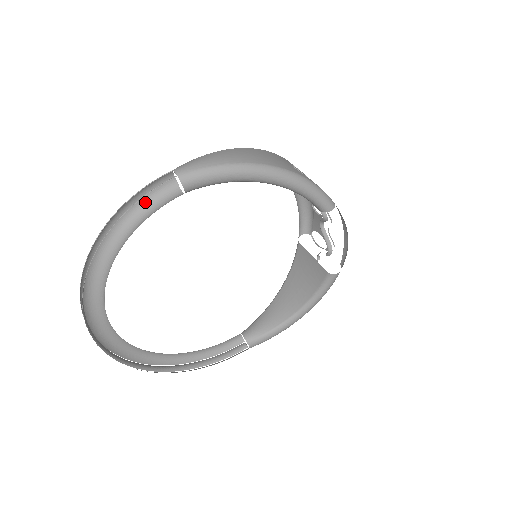
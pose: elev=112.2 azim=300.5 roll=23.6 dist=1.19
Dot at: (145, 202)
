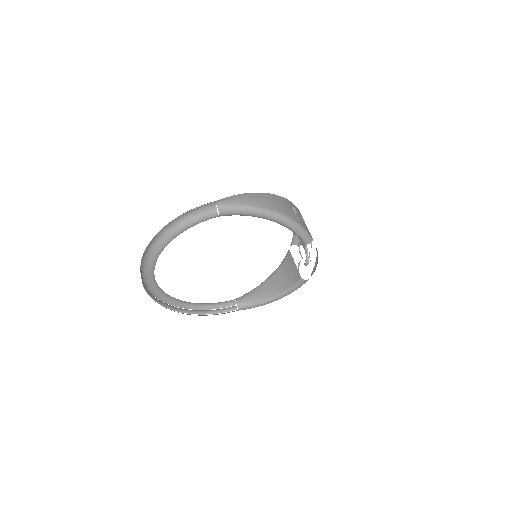
Dot at: (194, 215)
